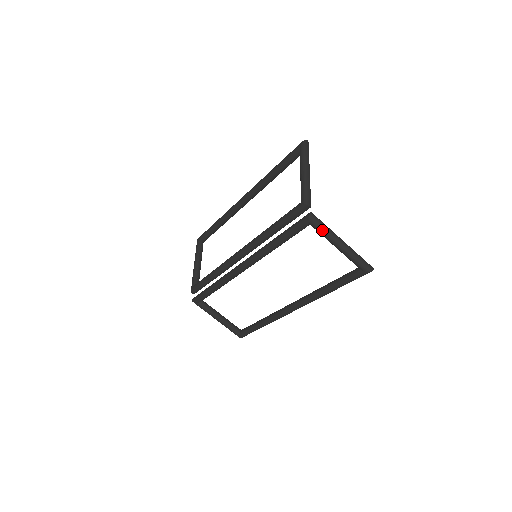
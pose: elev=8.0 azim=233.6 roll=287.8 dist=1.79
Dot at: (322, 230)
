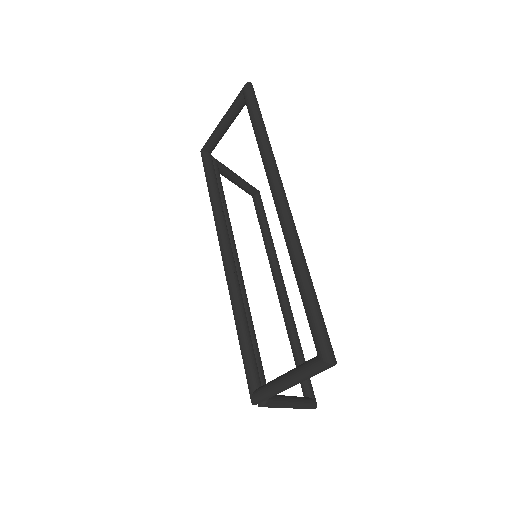
Dot at: (209, 139)
